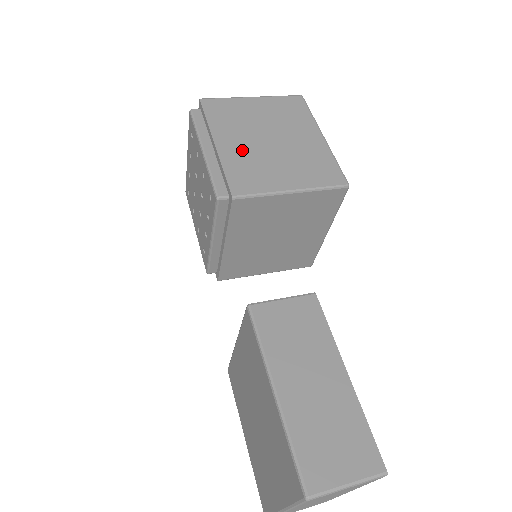
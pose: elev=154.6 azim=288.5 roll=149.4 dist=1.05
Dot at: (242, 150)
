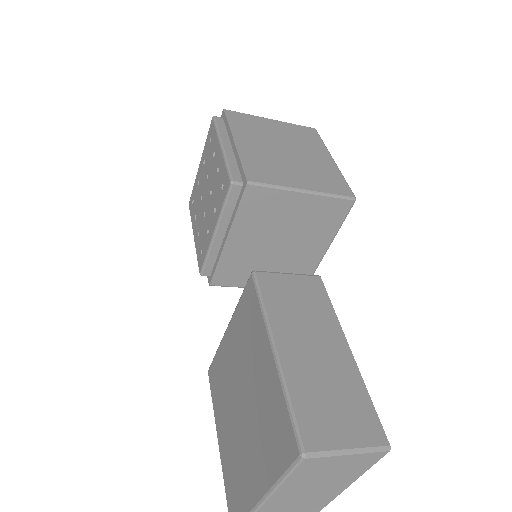
Dot at: (259, 151)
